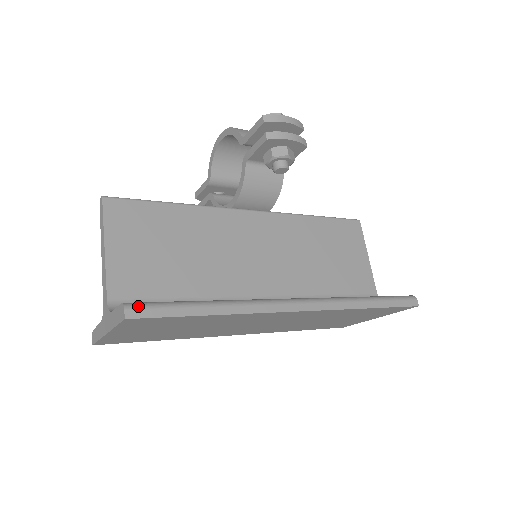
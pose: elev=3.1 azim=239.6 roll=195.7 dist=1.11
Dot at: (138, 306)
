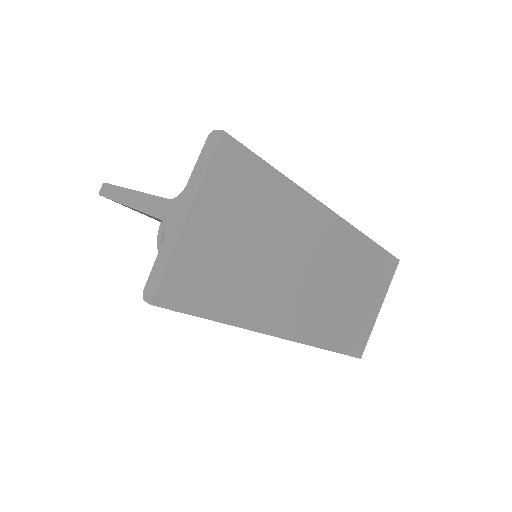
Dot at: occluded
